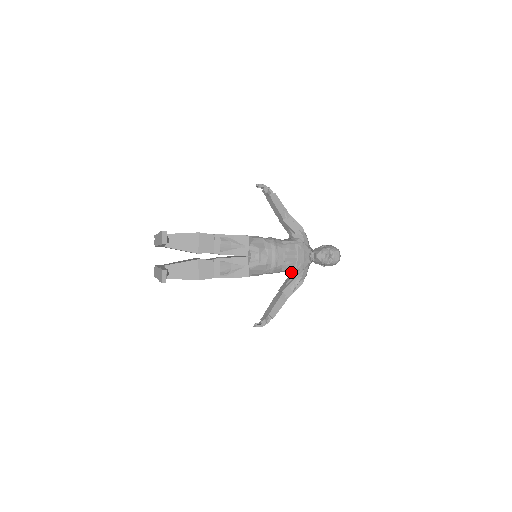
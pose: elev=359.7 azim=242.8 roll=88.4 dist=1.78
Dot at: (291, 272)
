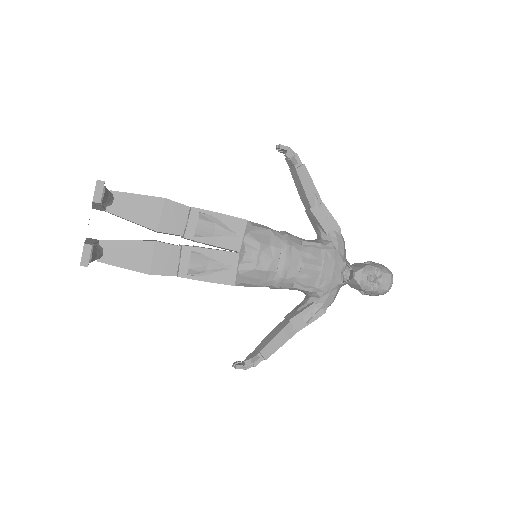
Dot at: (308, 292)
